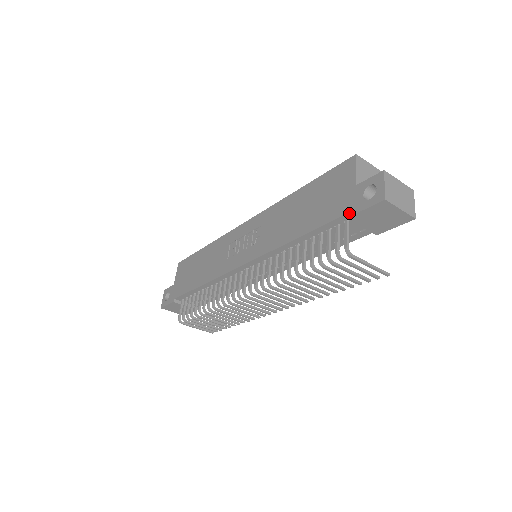
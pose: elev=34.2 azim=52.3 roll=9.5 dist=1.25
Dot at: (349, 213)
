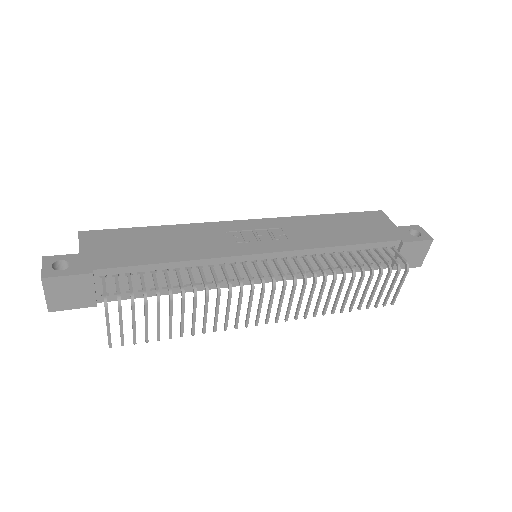
Dot at: (404, 240)
